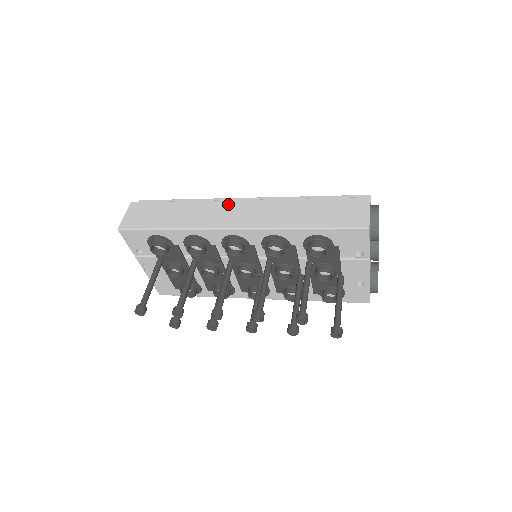
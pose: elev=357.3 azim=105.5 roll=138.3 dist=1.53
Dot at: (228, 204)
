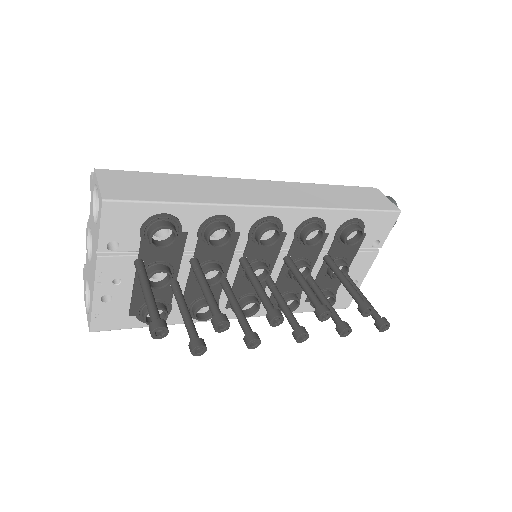
Dot at: (247, 182)
